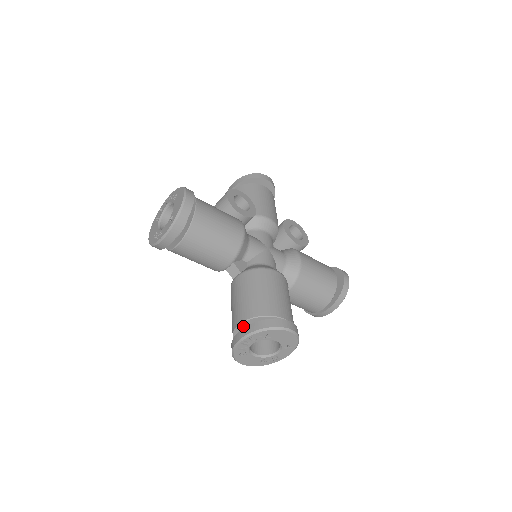
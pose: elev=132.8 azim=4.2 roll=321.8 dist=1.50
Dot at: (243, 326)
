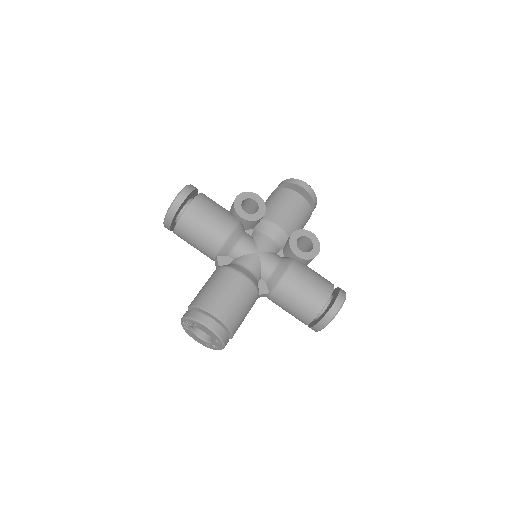
Dot at: occluded
